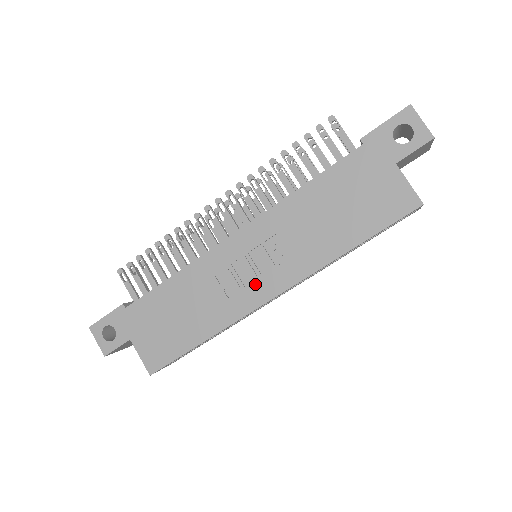
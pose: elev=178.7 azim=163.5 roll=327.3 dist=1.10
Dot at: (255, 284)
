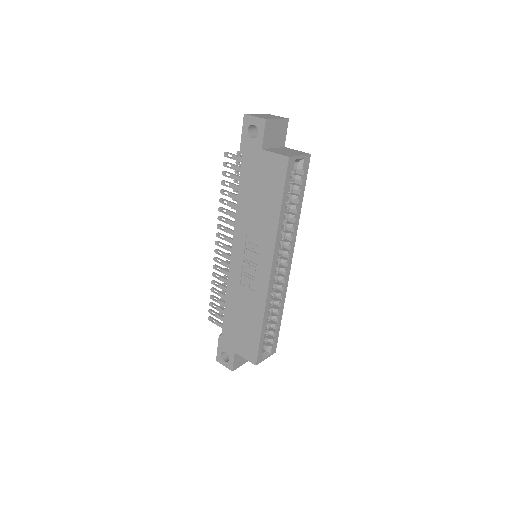
Dot at: (258, 272)
